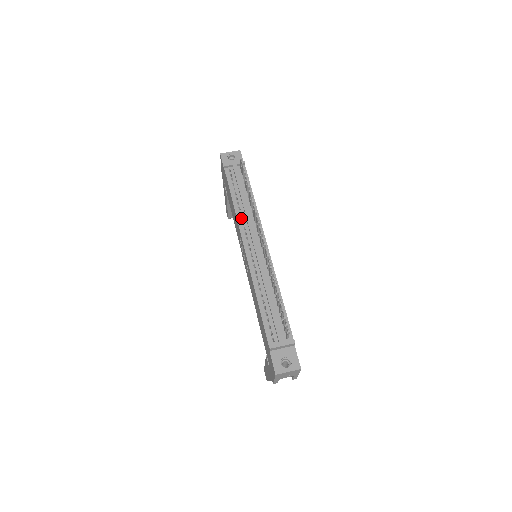
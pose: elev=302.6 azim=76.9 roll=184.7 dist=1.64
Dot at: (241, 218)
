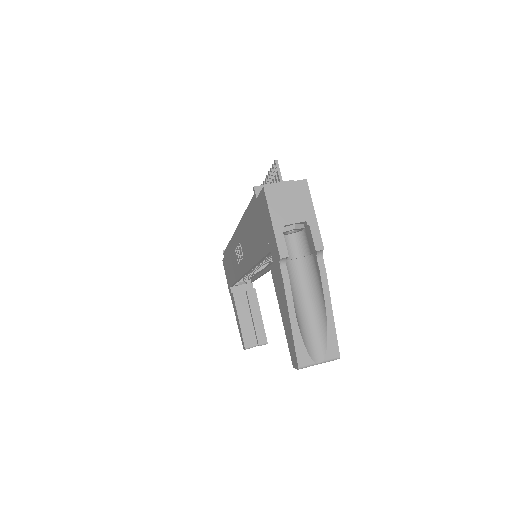
Dot at: occluded
